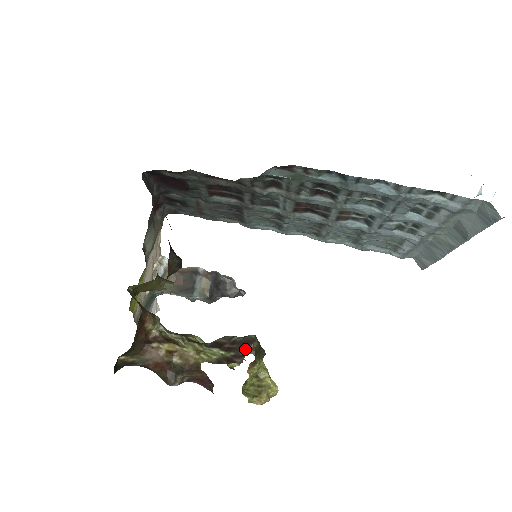
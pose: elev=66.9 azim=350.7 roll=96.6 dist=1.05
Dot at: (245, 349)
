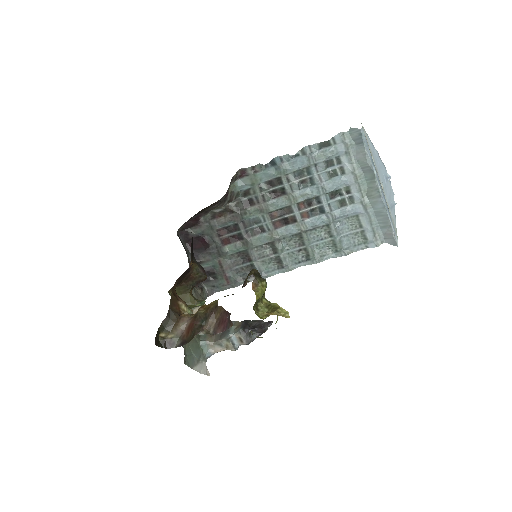
Dot at: (247, 276)
